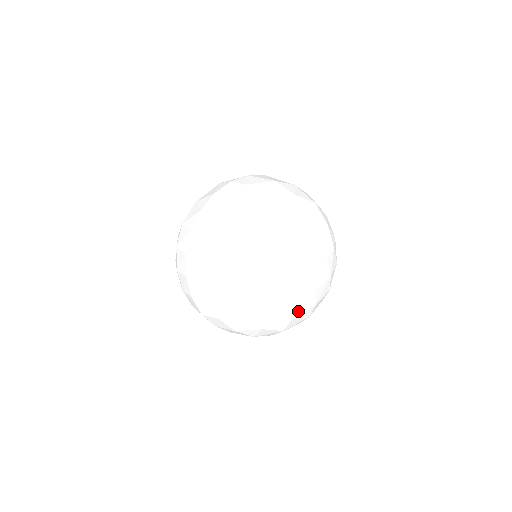
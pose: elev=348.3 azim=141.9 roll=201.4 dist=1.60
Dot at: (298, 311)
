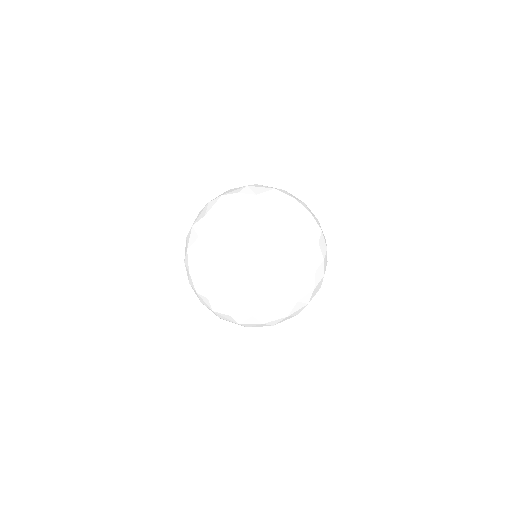
Dot at: (313, 295)
